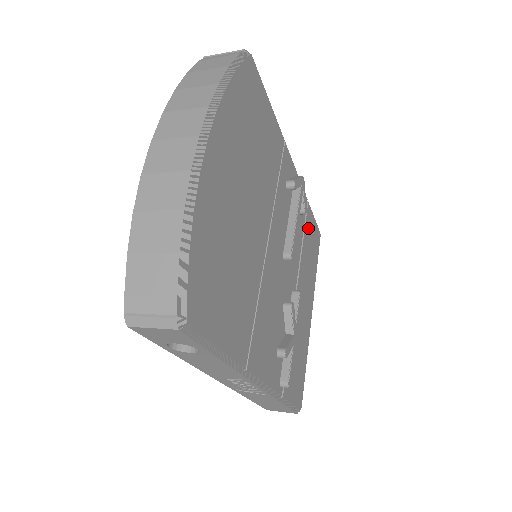
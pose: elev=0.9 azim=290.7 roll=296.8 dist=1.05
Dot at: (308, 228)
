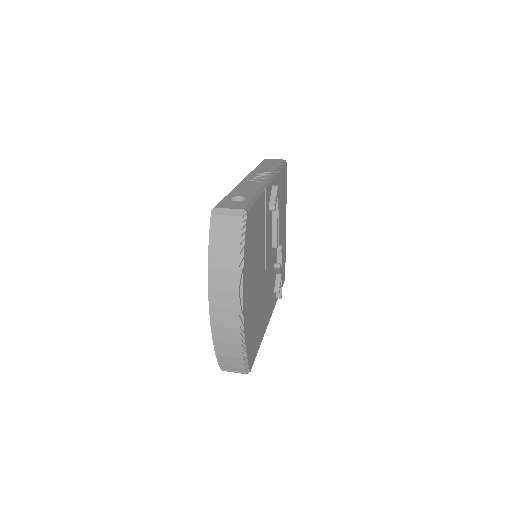
Dot at: (280, 187)
